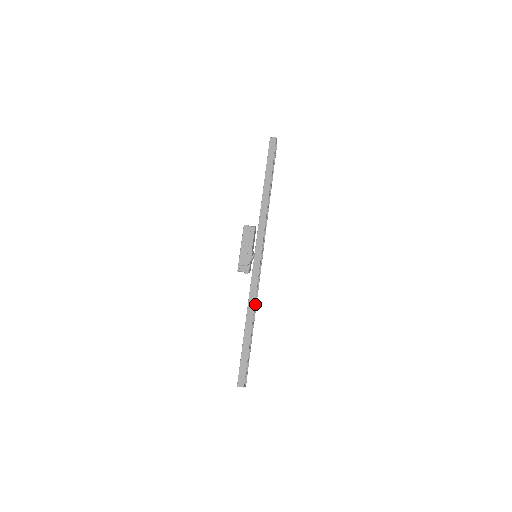
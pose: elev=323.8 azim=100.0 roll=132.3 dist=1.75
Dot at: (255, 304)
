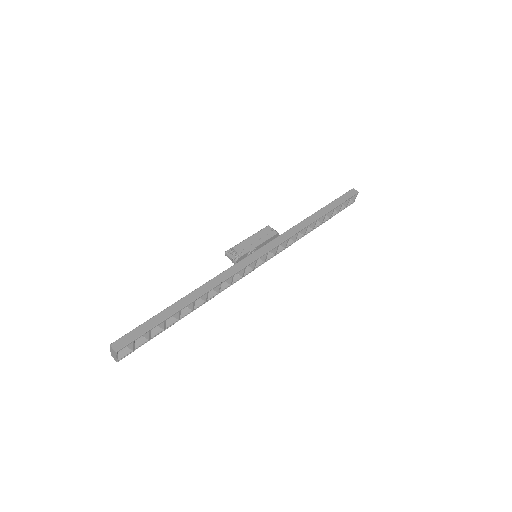
Dot at: (213, 295)
